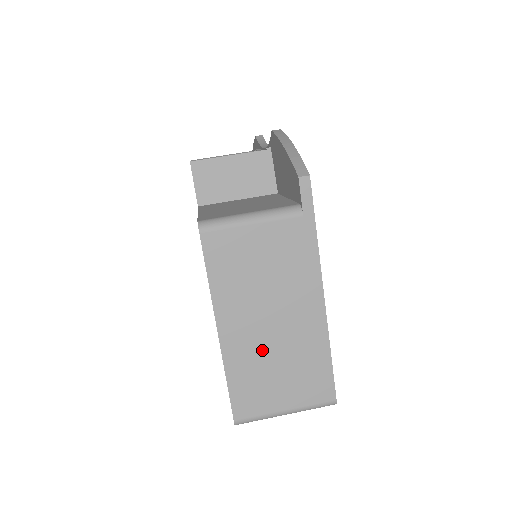
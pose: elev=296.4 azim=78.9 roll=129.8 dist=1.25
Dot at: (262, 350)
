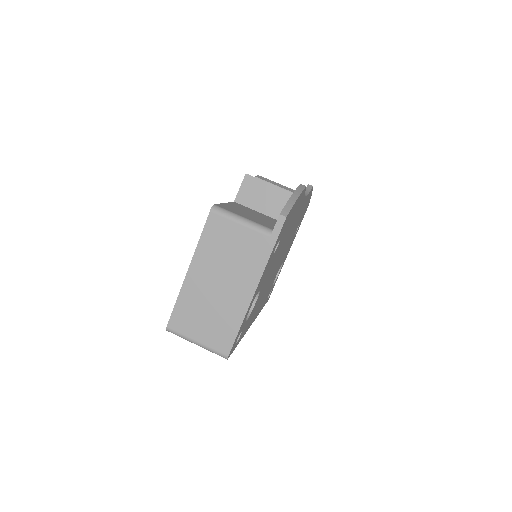
Dot at: (205, 297)
